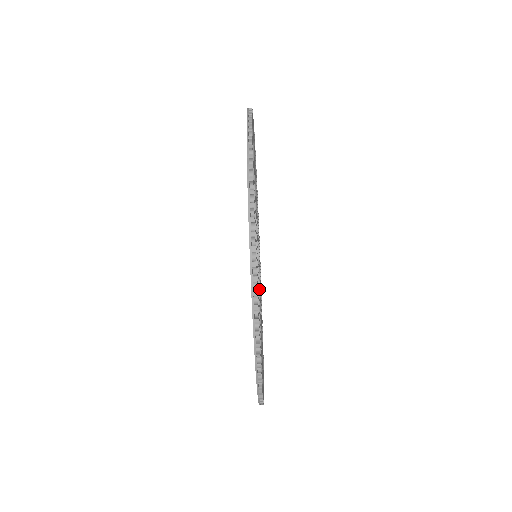
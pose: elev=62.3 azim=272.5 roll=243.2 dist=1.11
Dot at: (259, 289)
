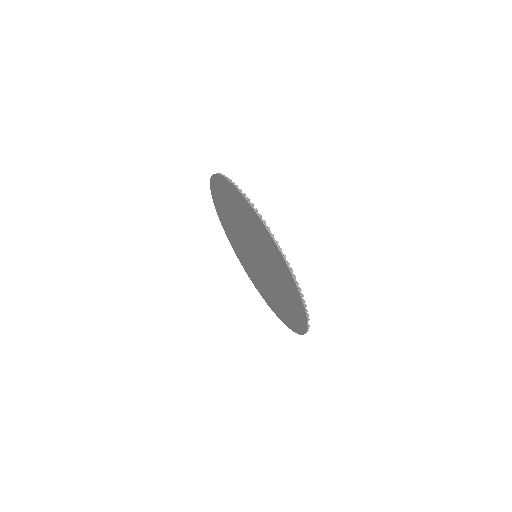
Dot at: occluded
